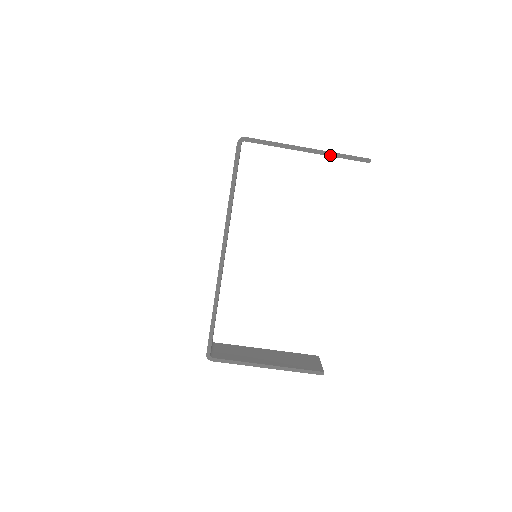
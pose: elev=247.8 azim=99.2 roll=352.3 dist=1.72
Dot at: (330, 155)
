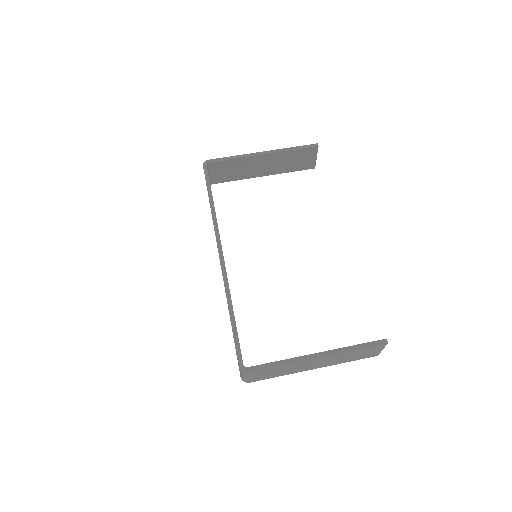
Dot at: (283, 151)
